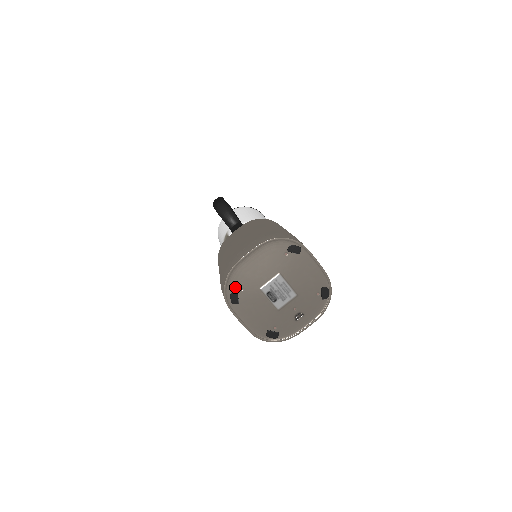
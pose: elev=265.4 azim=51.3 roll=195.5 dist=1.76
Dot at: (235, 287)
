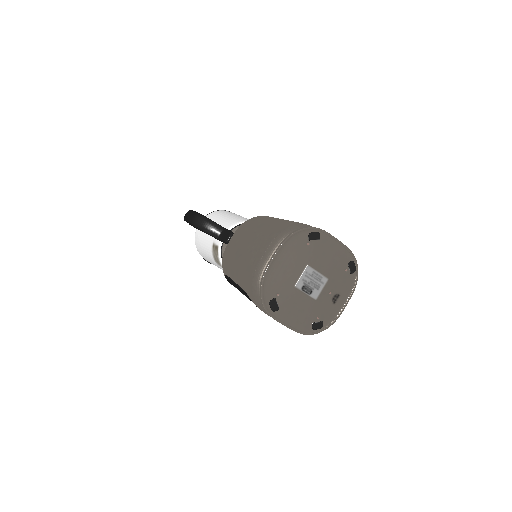
Dot at: (271, 294)
